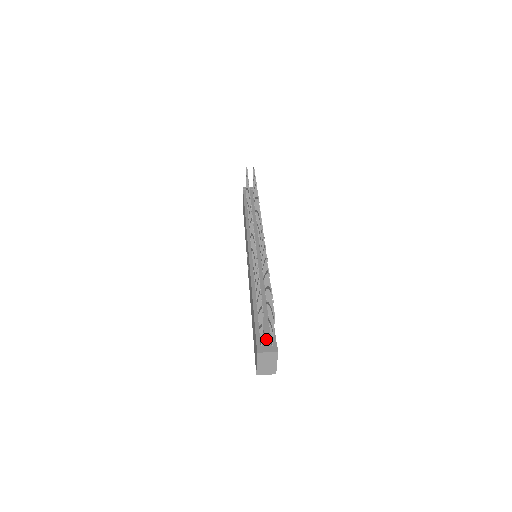
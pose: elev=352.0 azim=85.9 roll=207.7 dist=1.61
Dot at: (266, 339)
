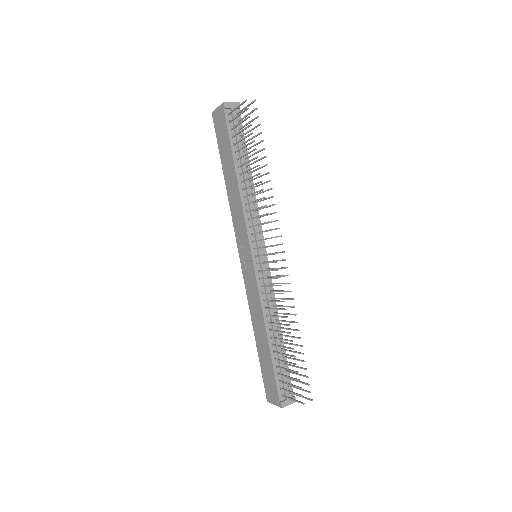
Dot at: (286, 391)
